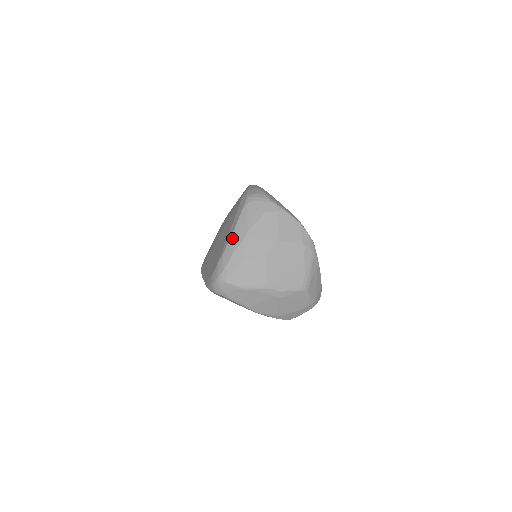
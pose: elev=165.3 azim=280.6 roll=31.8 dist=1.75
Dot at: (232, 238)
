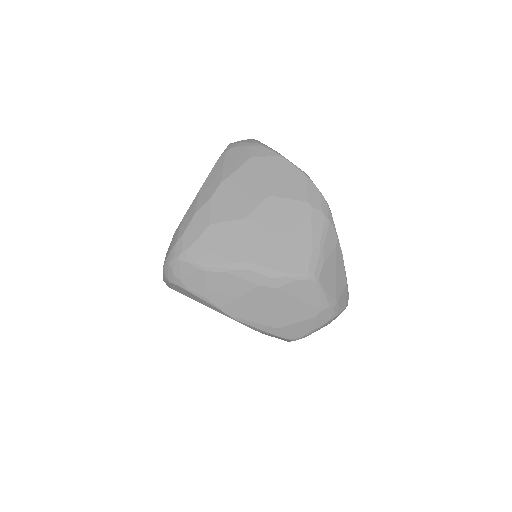
Dot at: (197, 196)
